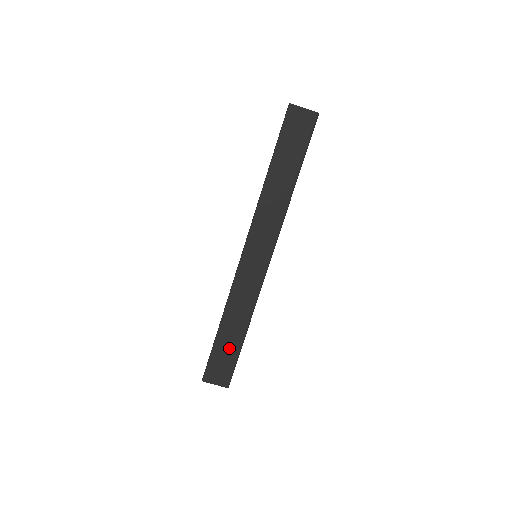
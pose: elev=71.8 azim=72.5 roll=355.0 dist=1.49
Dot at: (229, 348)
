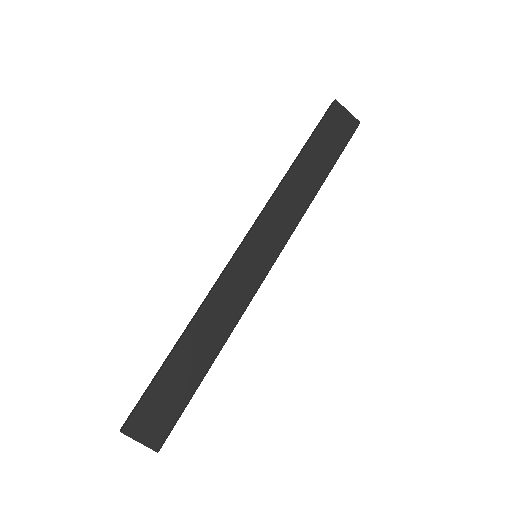
Dot at: (181, 382)
